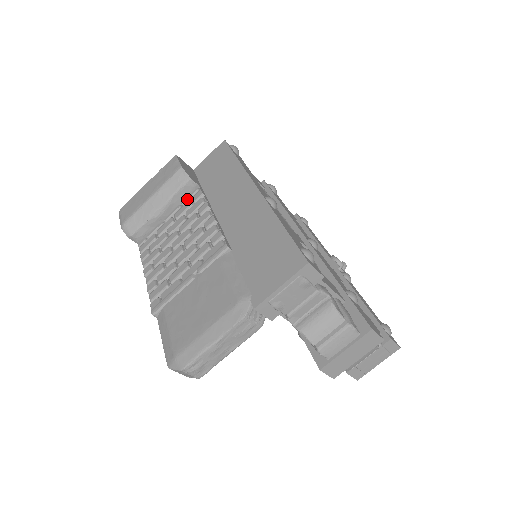
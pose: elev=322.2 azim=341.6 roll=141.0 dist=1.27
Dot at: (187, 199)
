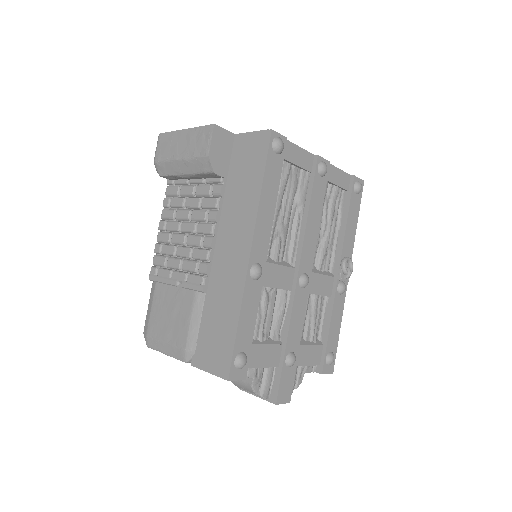
Dot at: (210, 181)
